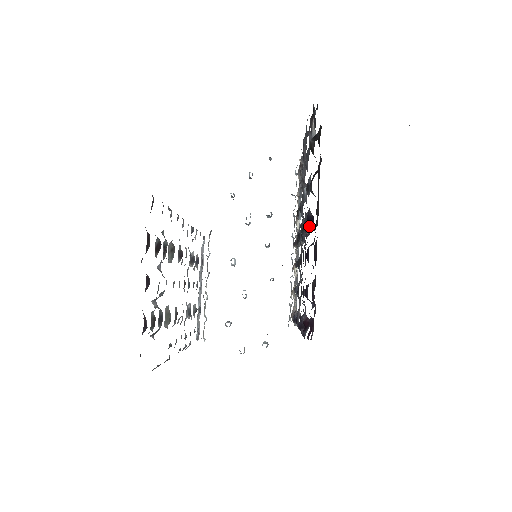
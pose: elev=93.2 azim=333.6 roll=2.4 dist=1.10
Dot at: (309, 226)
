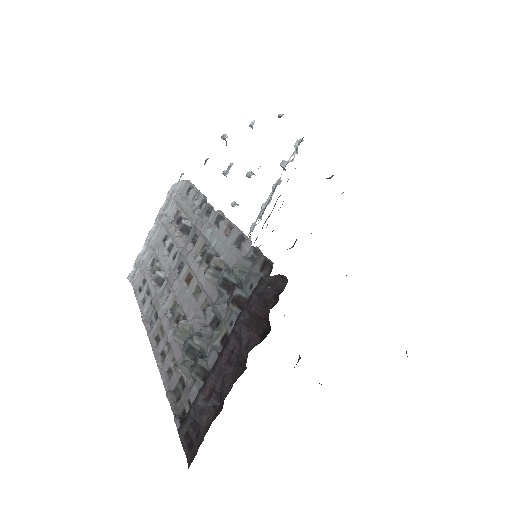
Dot at: occluded
